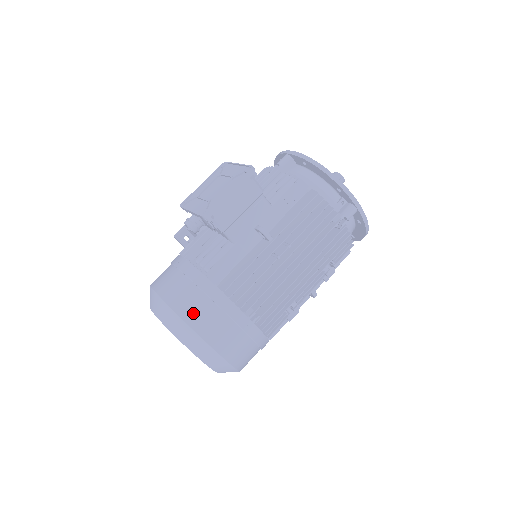
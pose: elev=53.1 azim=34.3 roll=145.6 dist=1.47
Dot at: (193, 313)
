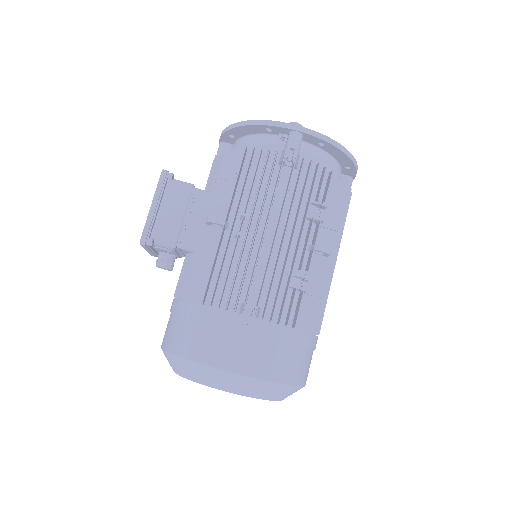
Dot at: (184, 343)
